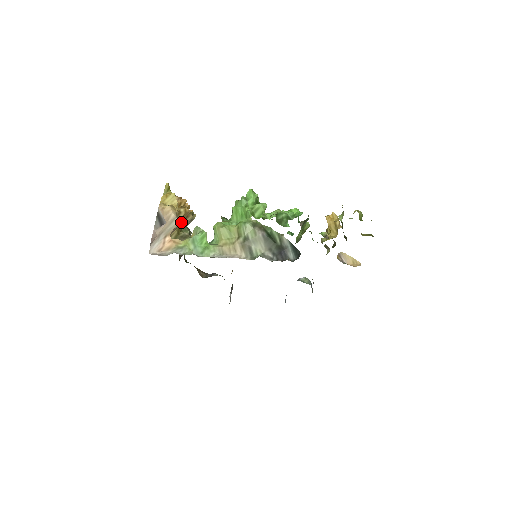
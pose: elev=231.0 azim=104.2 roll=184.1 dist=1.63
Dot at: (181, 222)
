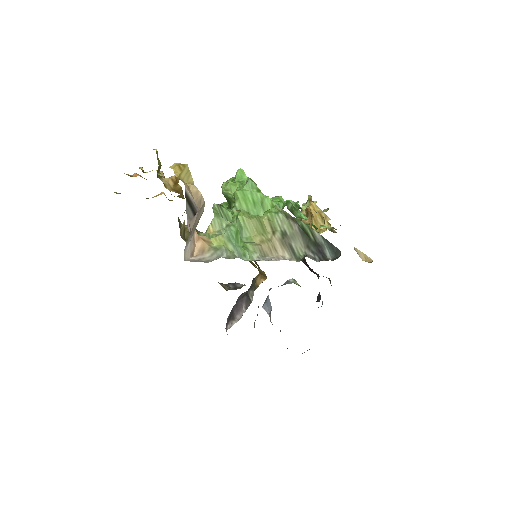
Dot at: occluded
